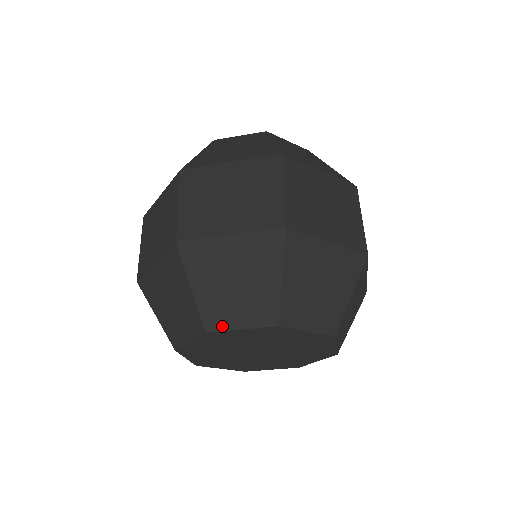
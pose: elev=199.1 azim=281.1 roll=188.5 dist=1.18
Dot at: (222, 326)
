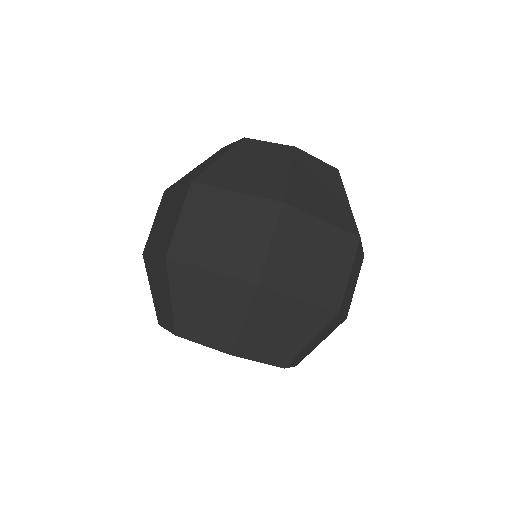
Dot at: (161, 323)
